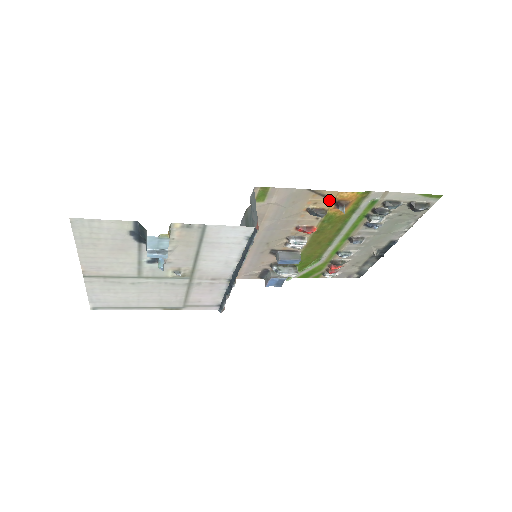
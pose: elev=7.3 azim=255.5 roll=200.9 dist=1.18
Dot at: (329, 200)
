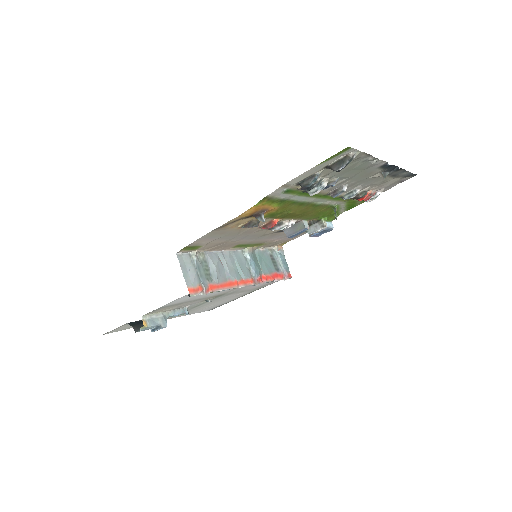
Dot at: (244, 218)
